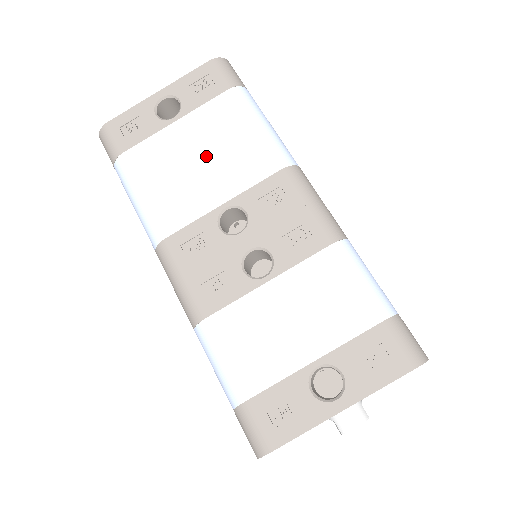
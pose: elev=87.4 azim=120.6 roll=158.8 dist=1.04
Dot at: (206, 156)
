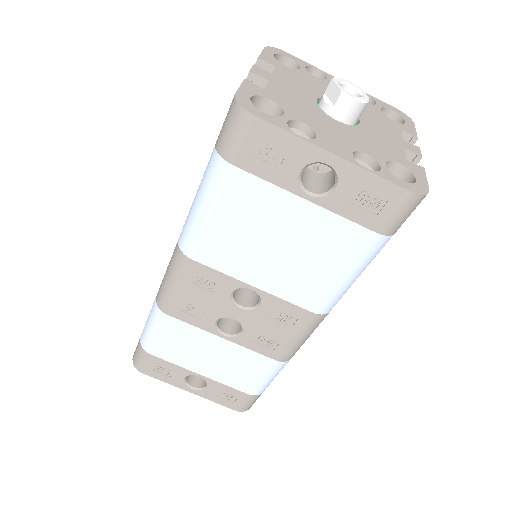
Dot at: (287, 251)
